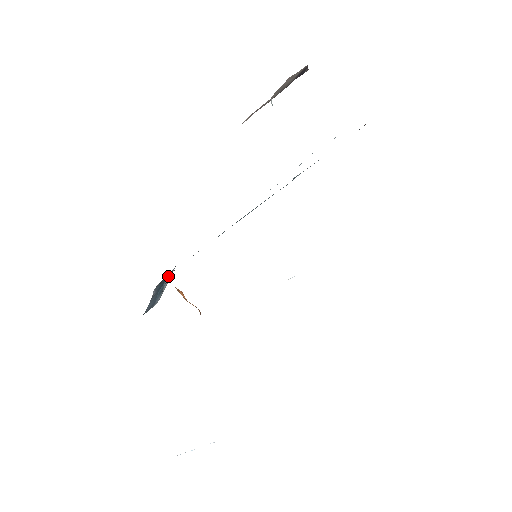
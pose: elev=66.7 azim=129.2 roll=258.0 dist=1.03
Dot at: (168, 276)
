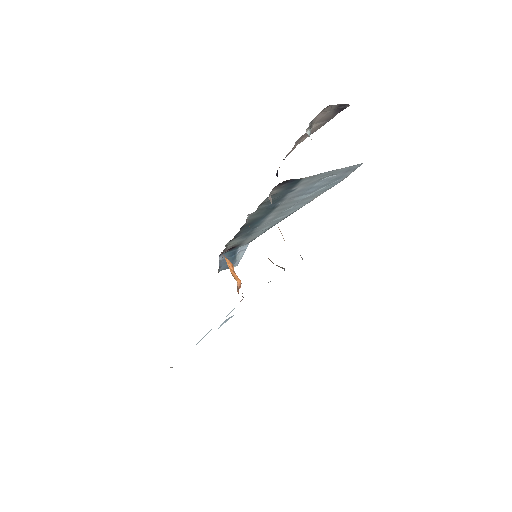
Dot at: (241, 249)
